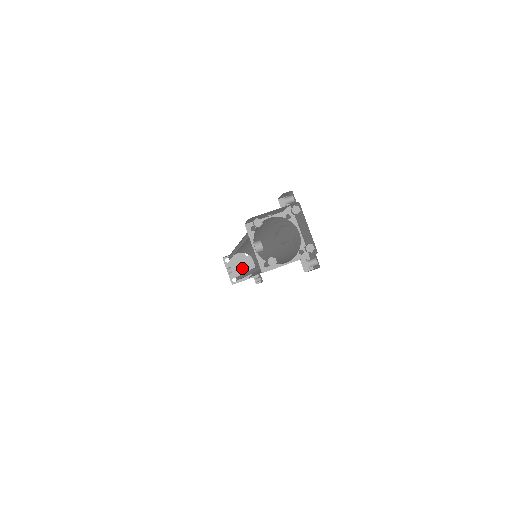
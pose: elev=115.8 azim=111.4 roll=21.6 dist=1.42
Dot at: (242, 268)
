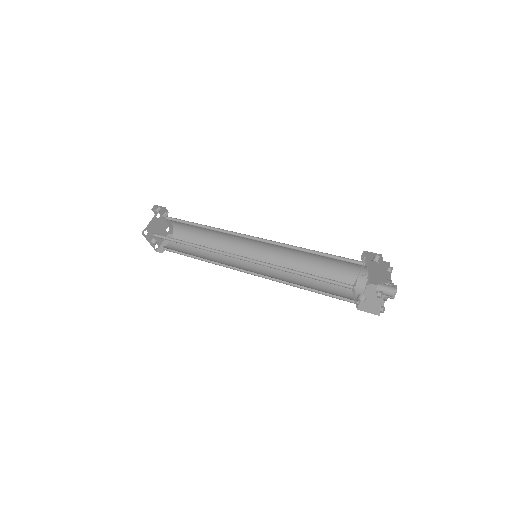
Dot at: (158, 231)
